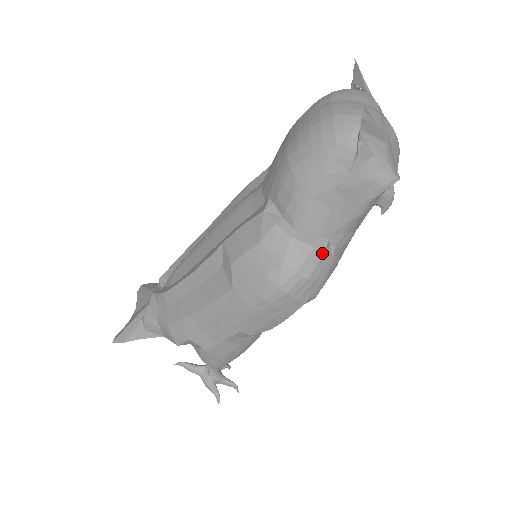
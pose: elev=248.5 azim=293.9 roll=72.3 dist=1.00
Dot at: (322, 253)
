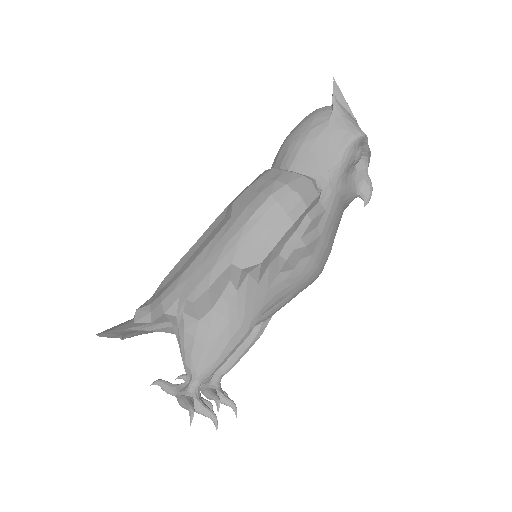
Dot at: (309, 182)
